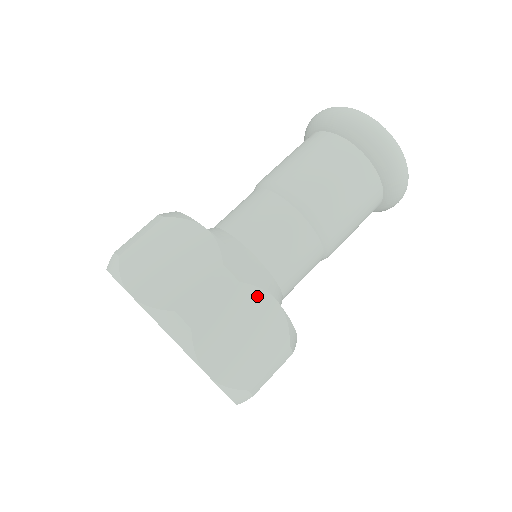
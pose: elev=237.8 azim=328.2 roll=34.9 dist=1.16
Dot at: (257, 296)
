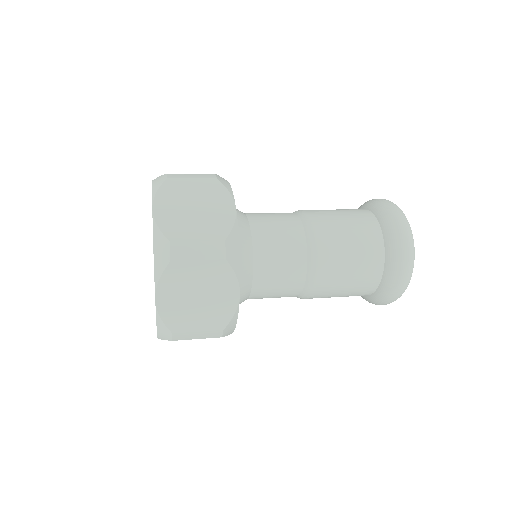
Dot at: occluded
